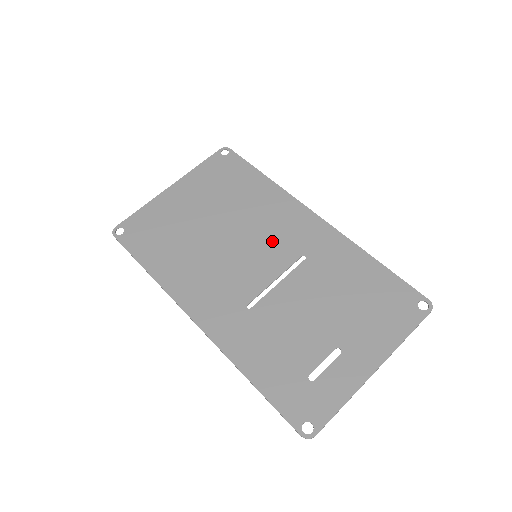
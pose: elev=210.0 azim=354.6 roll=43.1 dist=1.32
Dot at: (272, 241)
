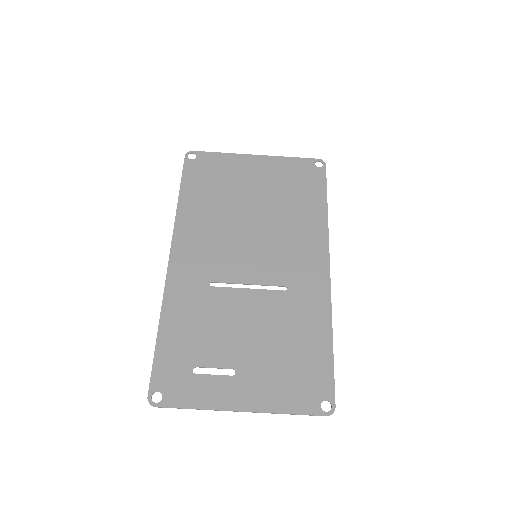
Dot at: (277, 256)
